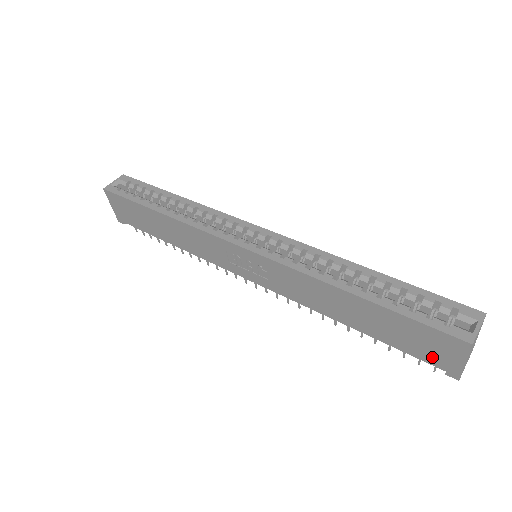
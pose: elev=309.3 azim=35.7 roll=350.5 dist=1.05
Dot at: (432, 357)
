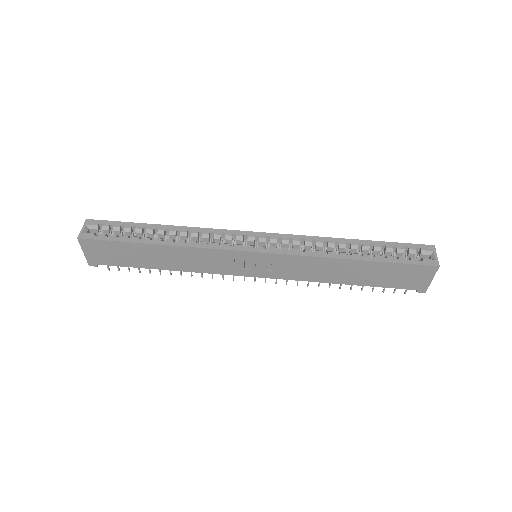
Dot at: (409, 284)
